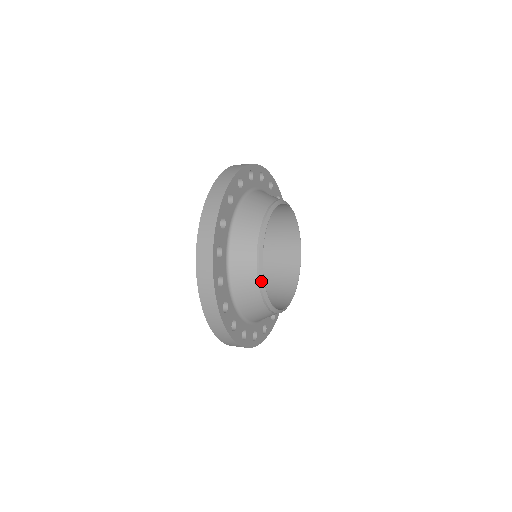
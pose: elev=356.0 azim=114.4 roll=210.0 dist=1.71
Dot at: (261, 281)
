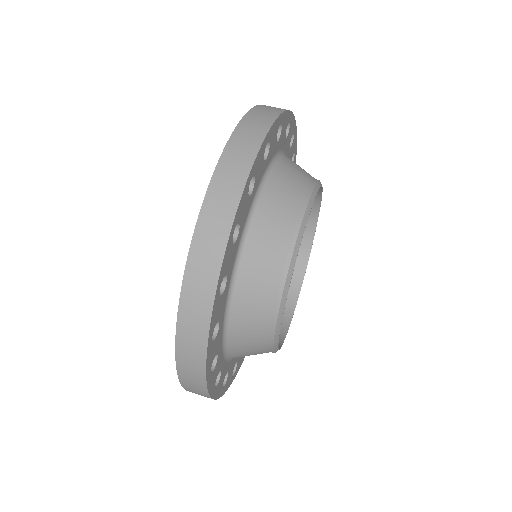
Dot at: (282, 300)
